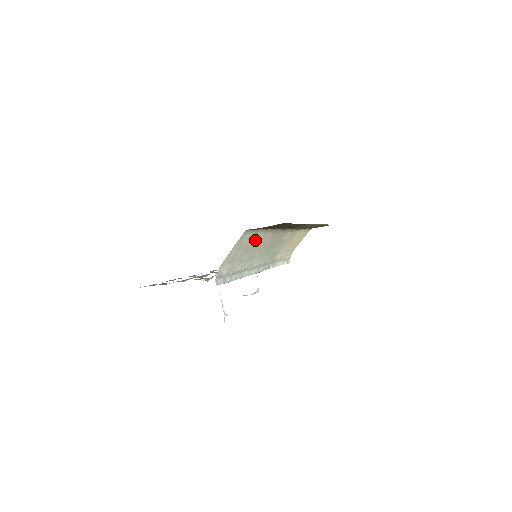
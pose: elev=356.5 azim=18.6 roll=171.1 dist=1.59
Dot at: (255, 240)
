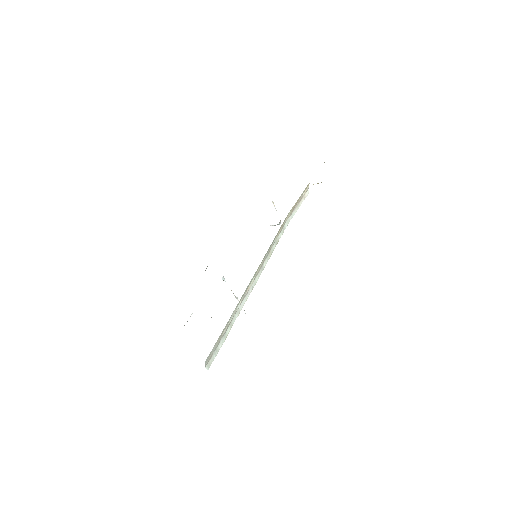
Dot at: occluded
